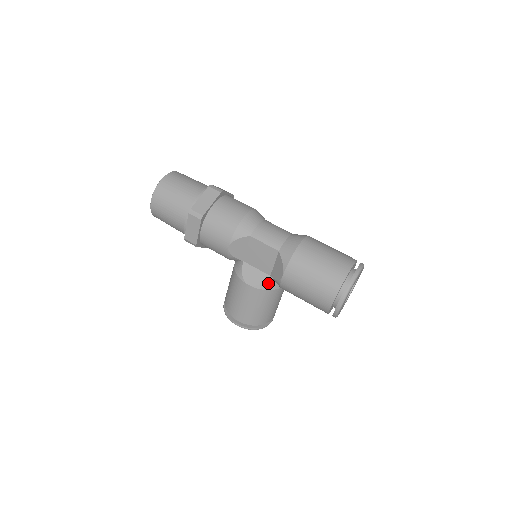
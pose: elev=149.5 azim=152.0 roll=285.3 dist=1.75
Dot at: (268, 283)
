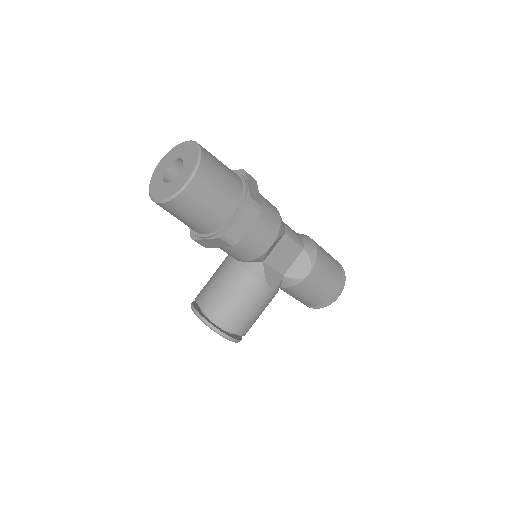
Dot at: (280, 284)
